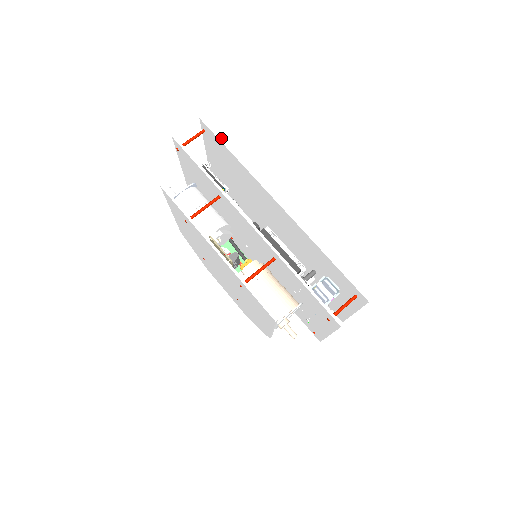
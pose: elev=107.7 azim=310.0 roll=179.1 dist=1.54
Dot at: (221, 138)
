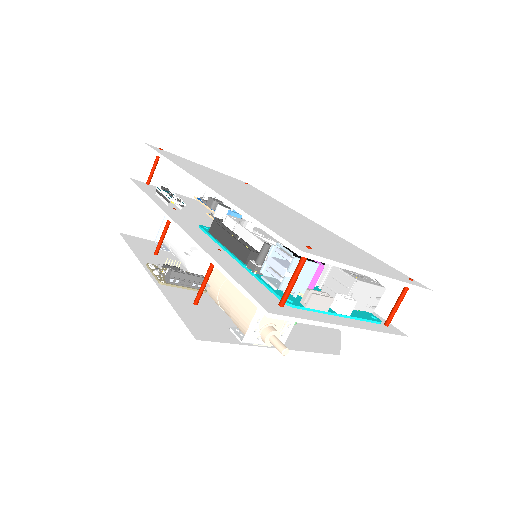
Dot at: (155, 150)
